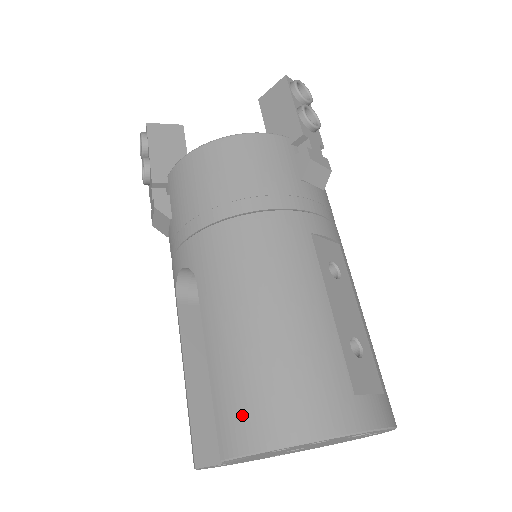
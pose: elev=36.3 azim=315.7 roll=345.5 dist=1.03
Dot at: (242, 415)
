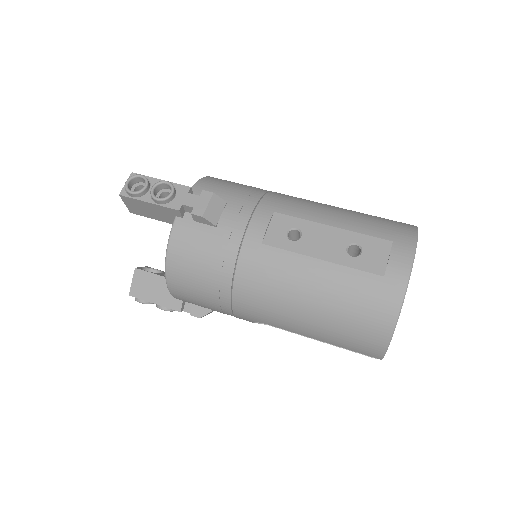
Dot at: (363, 344)
